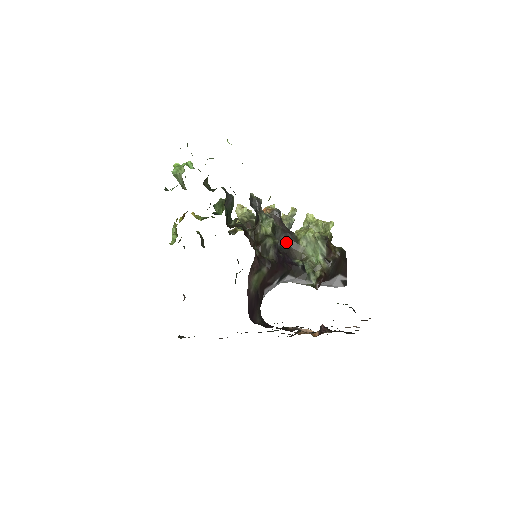
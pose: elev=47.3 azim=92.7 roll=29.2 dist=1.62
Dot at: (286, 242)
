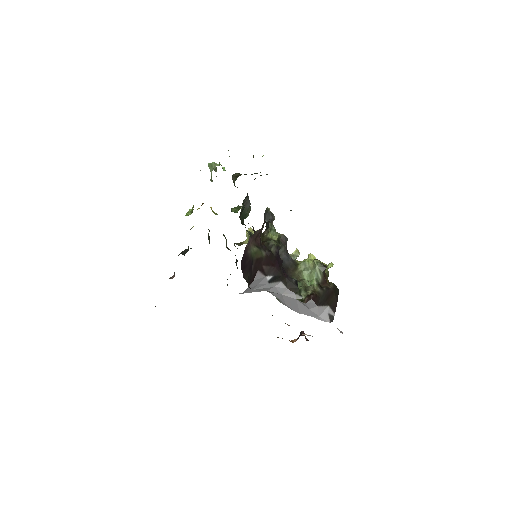
Dot at: (286, 261)
